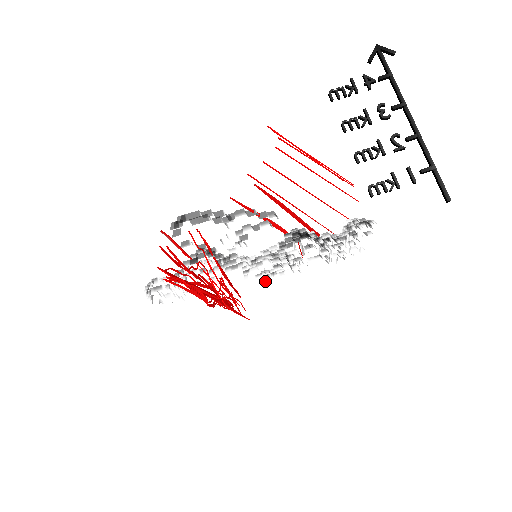
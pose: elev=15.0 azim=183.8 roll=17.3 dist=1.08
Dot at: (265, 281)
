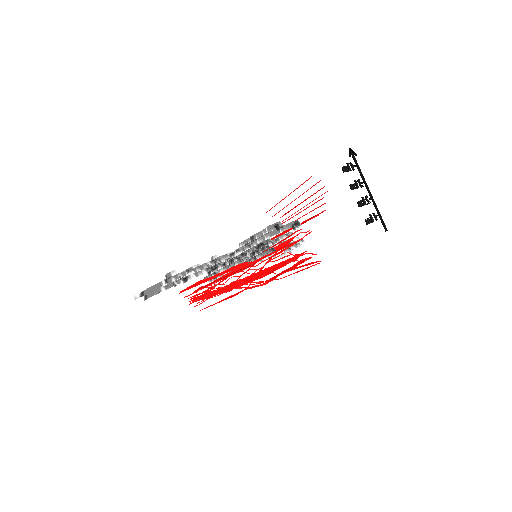
Dot at: occluded
